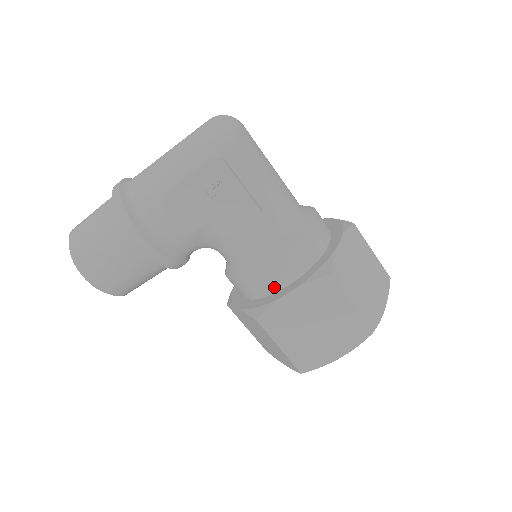
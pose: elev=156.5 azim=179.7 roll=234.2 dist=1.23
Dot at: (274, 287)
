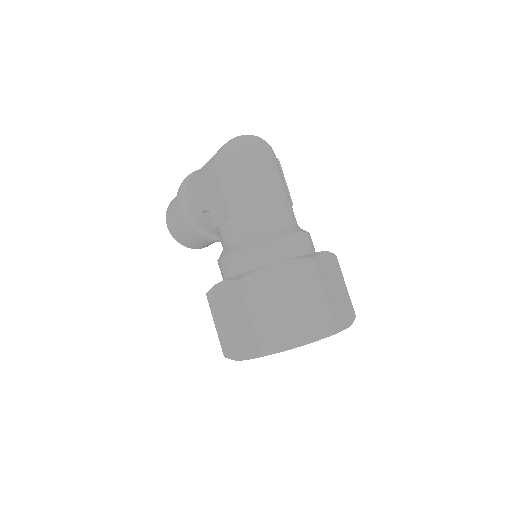
Dot at: (224, 276)
